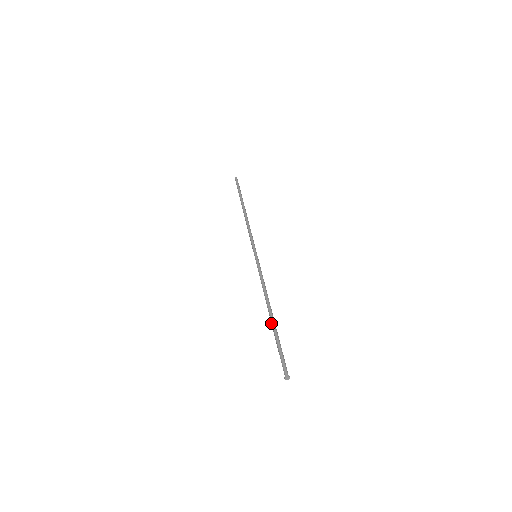
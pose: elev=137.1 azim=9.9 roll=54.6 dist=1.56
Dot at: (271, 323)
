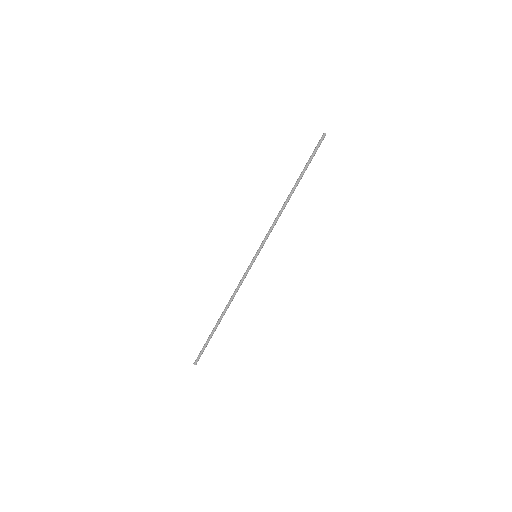
Dot at: (217, 323)
